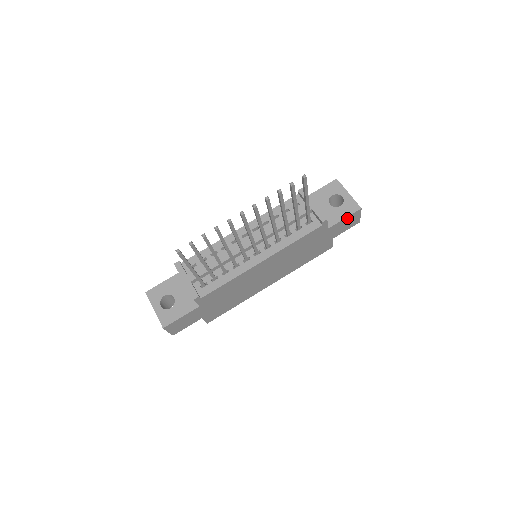
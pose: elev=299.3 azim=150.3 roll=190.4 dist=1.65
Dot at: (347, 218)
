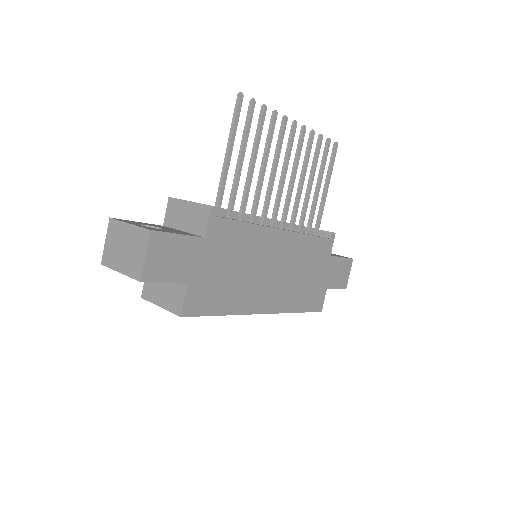
Dot at: (343, 261)
